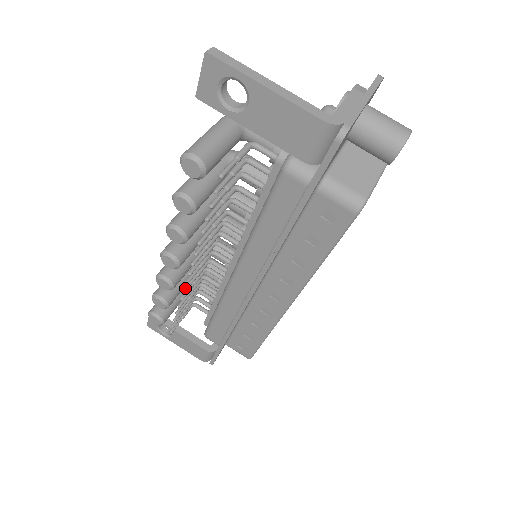
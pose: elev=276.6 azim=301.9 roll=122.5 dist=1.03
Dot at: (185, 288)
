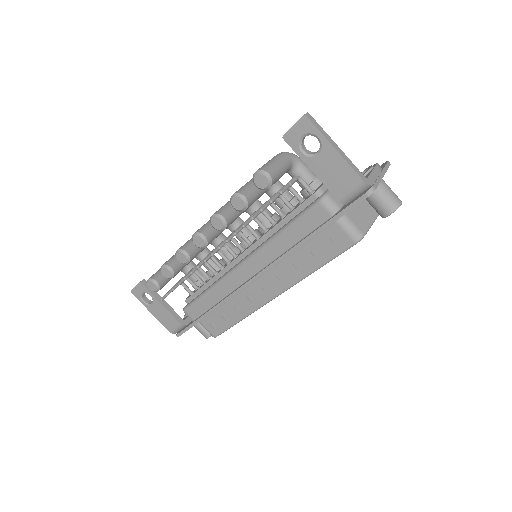
Dot at: (199, 265)
